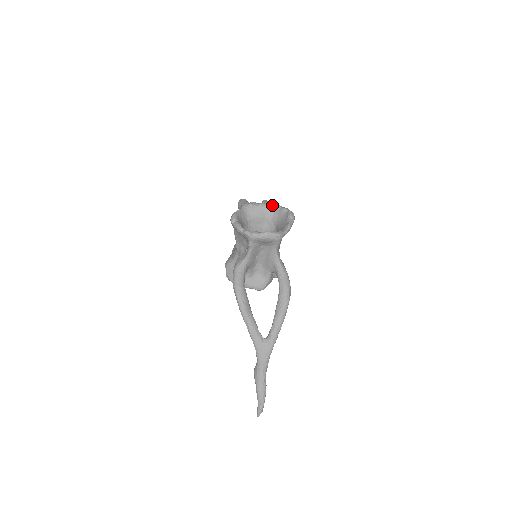
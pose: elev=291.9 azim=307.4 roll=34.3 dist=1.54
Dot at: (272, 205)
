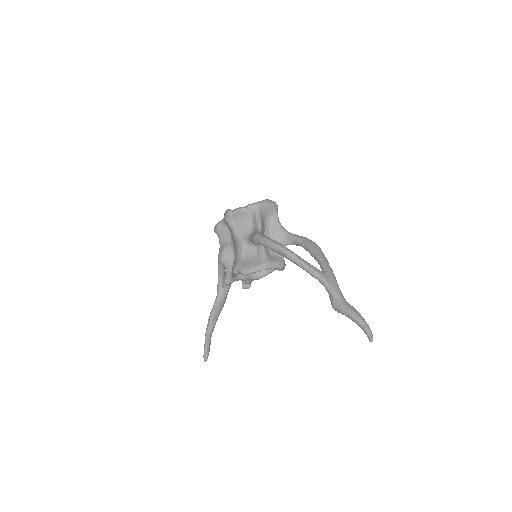
Dot at: occluded
